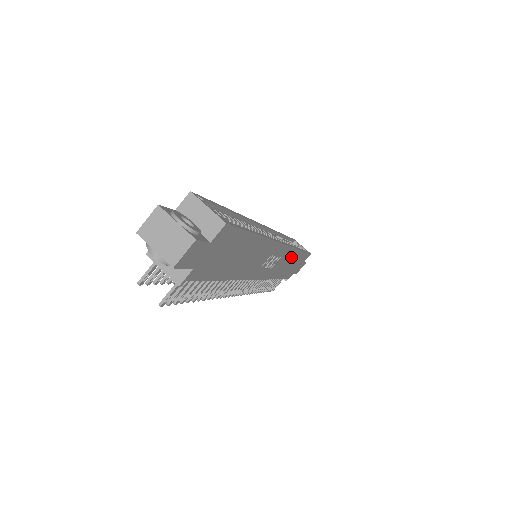
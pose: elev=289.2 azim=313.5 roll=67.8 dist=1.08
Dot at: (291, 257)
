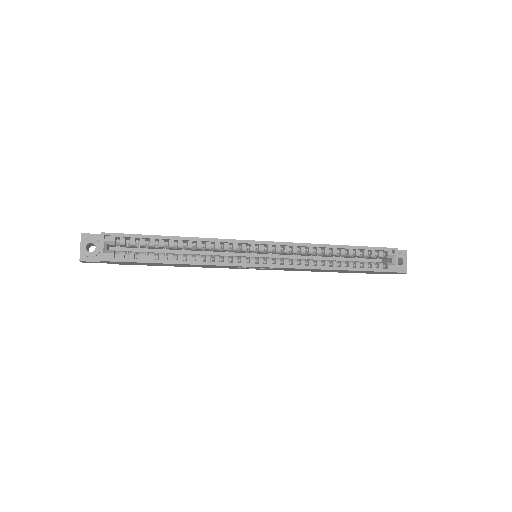
Dot at: occluded
